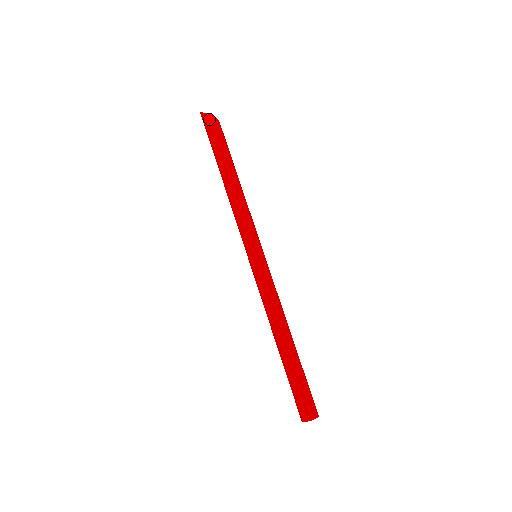
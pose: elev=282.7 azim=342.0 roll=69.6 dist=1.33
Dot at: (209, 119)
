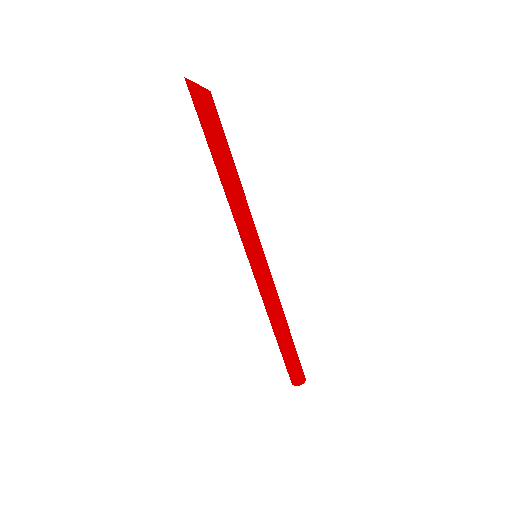
Dot at: (203, 94)
